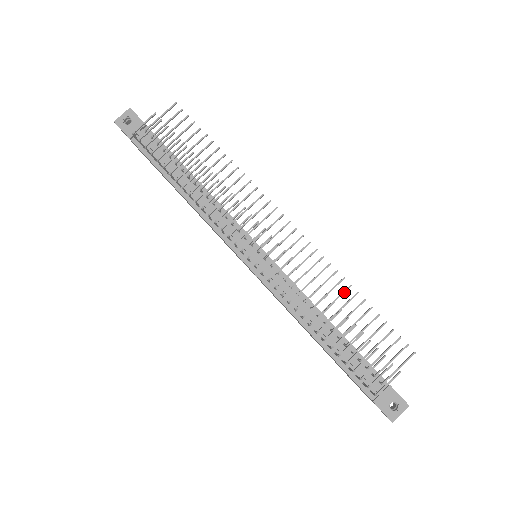
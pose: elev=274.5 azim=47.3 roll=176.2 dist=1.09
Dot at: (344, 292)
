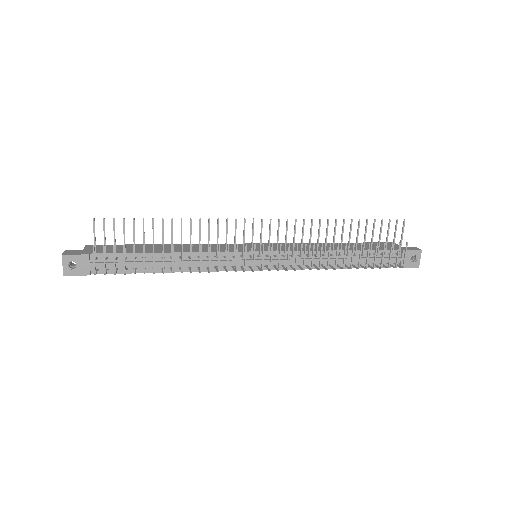
Dot at: occluded
